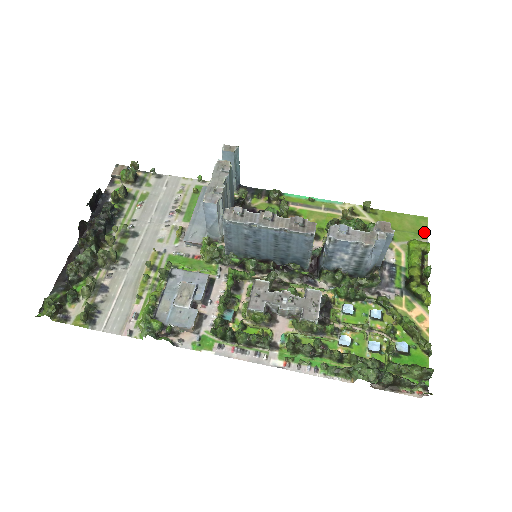
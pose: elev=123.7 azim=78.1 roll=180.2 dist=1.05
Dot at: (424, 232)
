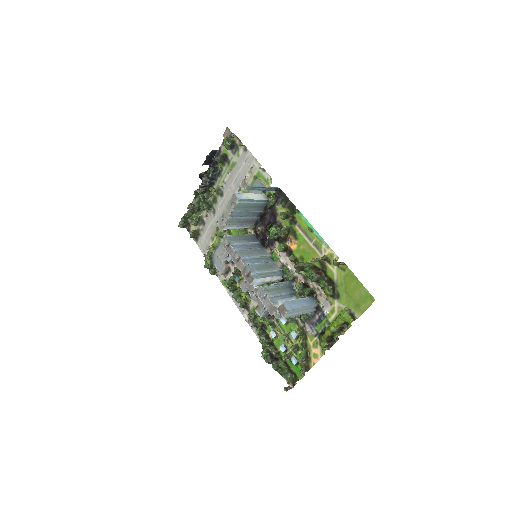
Dot at: (362, 309)
